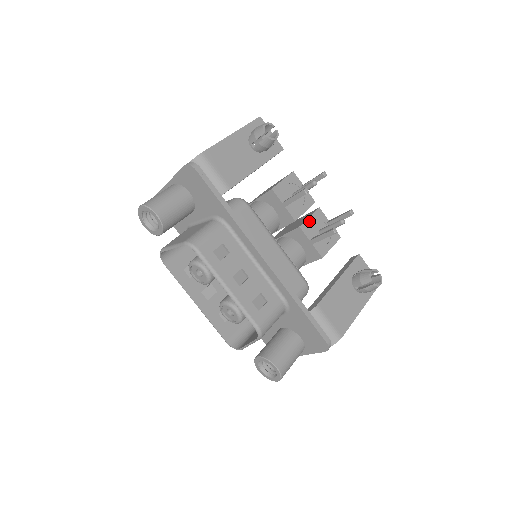
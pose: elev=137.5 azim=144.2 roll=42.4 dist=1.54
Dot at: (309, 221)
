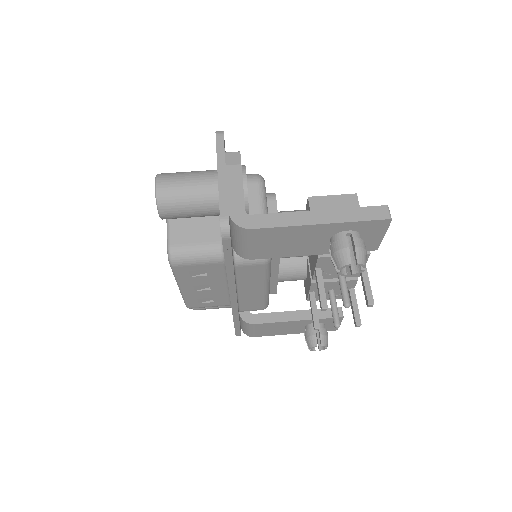
Dot at: (329, 283)
